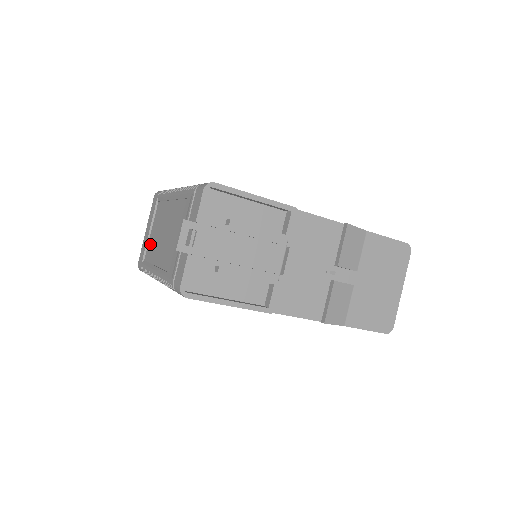
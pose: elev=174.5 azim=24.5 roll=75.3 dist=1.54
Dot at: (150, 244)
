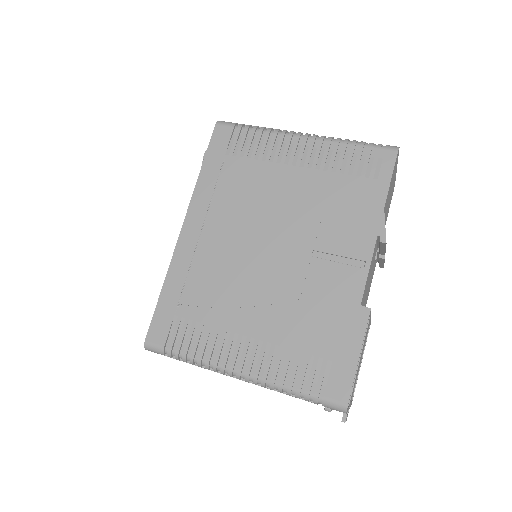
Dot at: occluded
